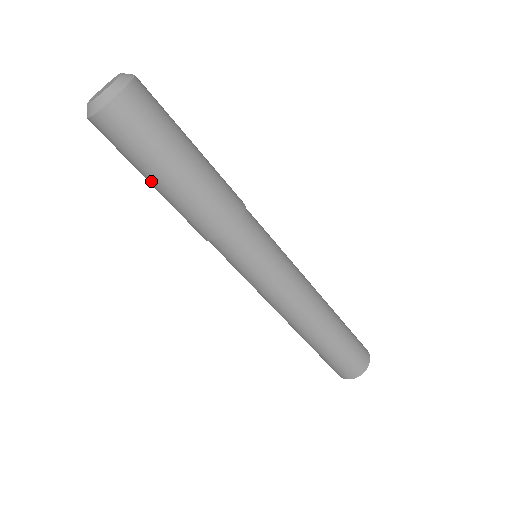
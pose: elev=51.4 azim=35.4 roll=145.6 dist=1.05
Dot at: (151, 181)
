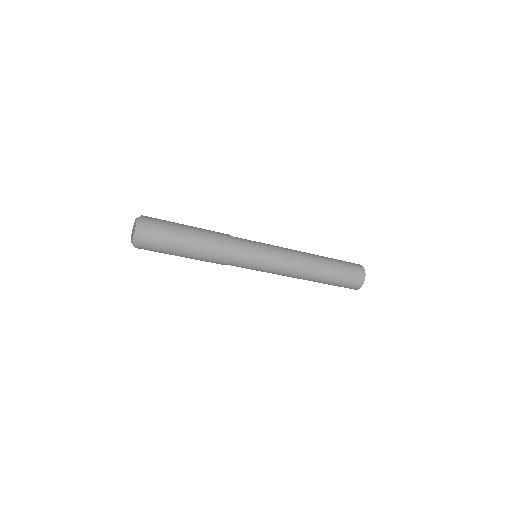
Dot at: (181, 253)
